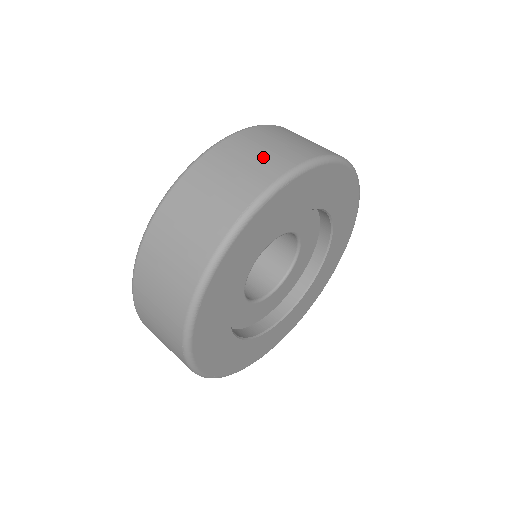
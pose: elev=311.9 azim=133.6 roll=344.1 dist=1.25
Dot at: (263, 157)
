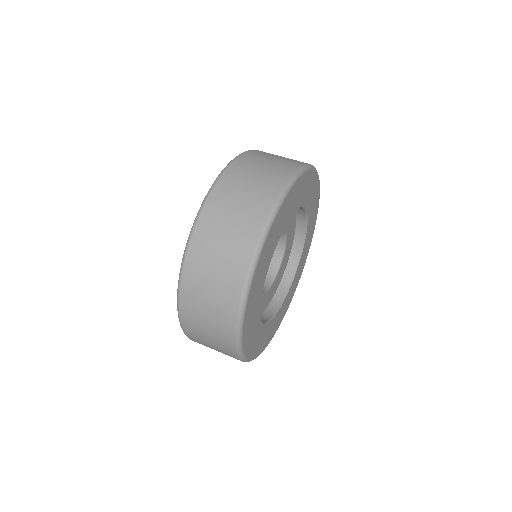
Dot at: (268, 170)
